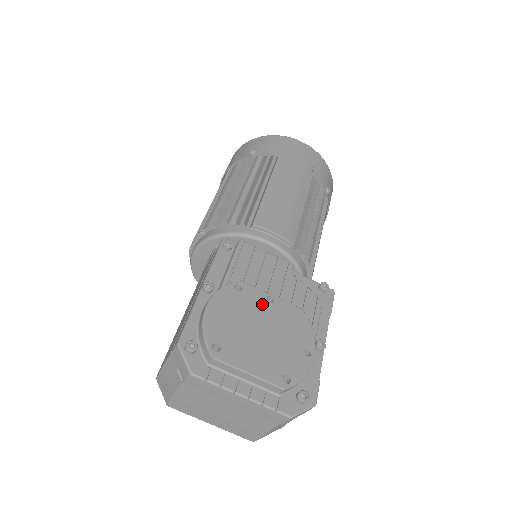
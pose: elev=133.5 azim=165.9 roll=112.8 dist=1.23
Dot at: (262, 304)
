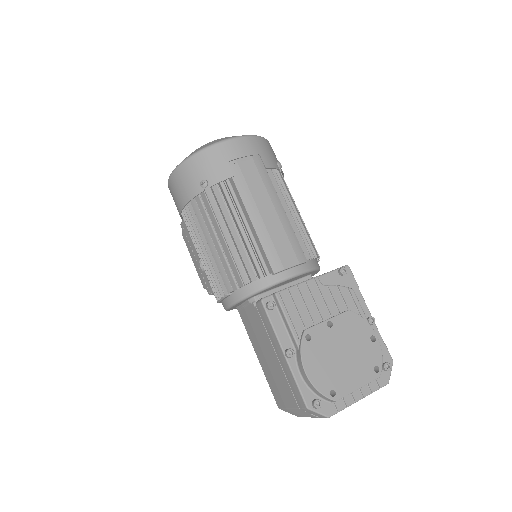
Dot at: (329, 333)
